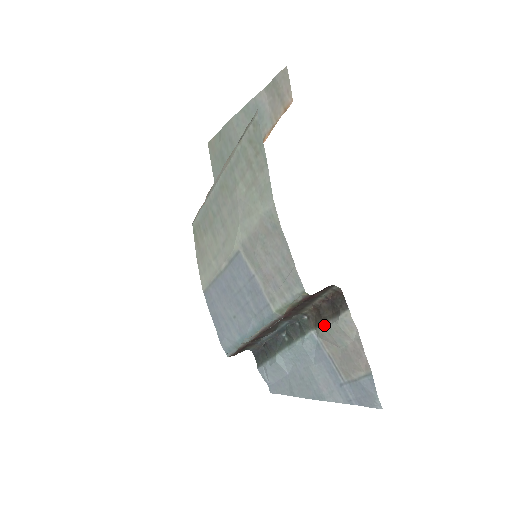
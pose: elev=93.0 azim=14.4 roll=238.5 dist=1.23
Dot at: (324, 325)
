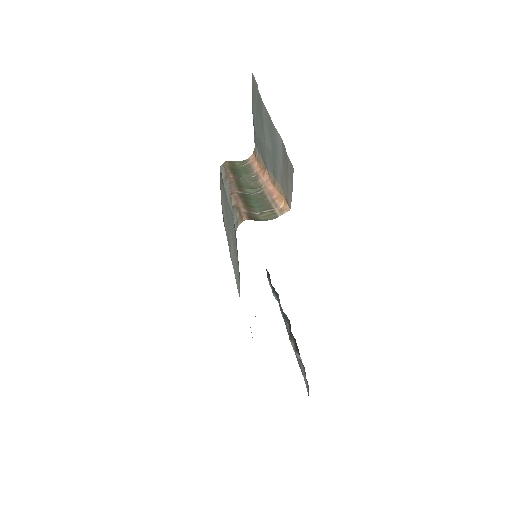
Dot at: (289, 339)
